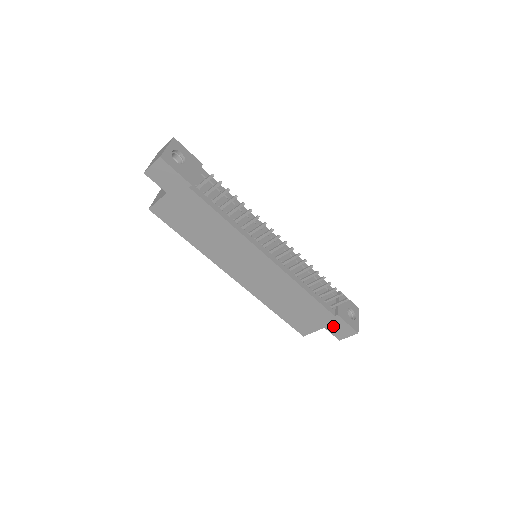
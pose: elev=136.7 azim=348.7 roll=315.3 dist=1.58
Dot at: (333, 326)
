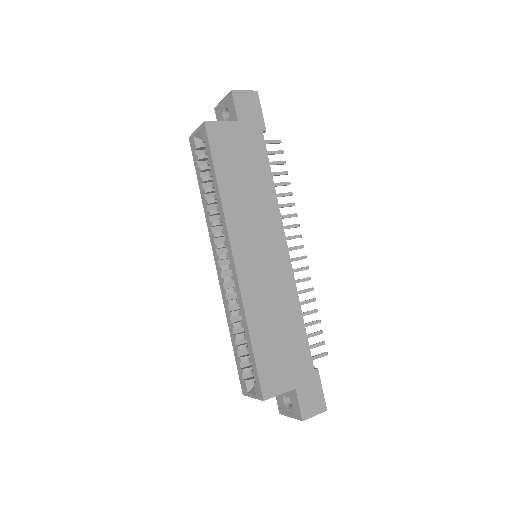
Dot at: (306, 388)
